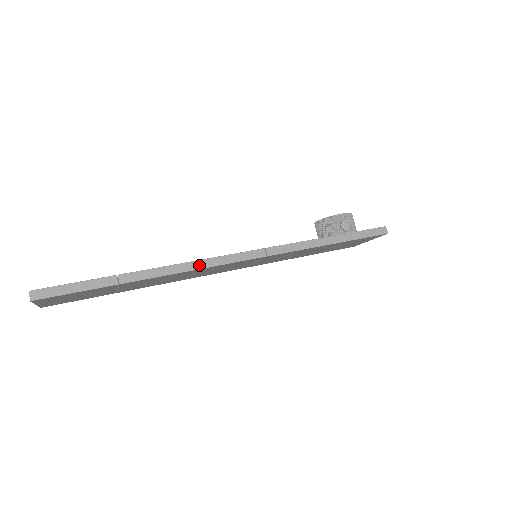
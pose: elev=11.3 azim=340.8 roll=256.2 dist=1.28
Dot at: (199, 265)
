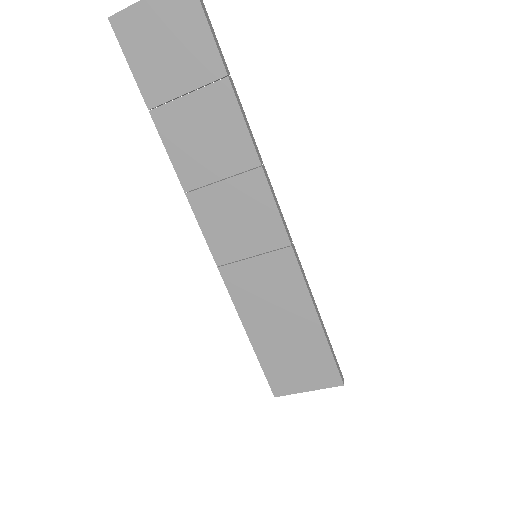
Dot at: (264, 167)
